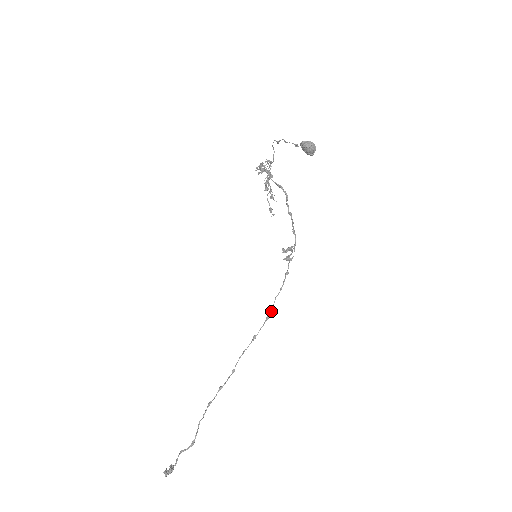
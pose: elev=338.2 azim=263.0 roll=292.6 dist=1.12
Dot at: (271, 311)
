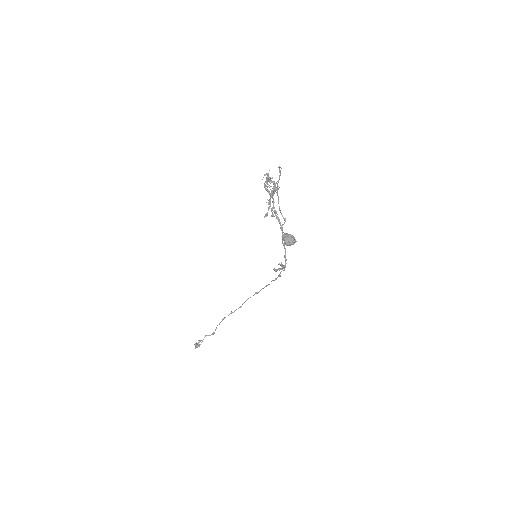
Dot at: (269, 284)
